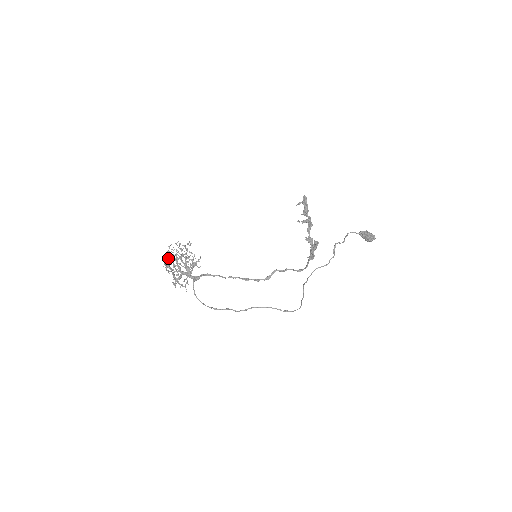
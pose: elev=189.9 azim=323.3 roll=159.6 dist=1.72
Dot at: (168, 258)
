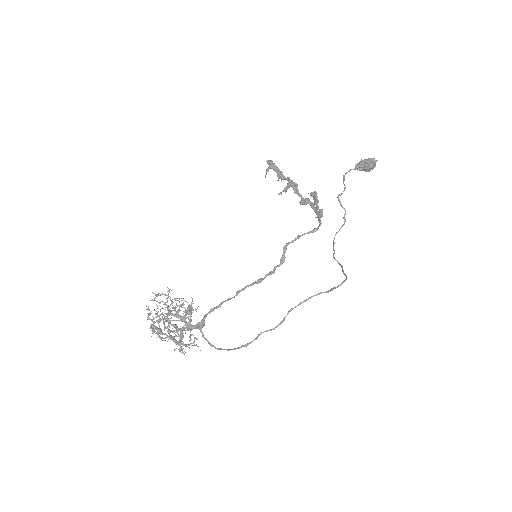
Dot at: (154, 322)
